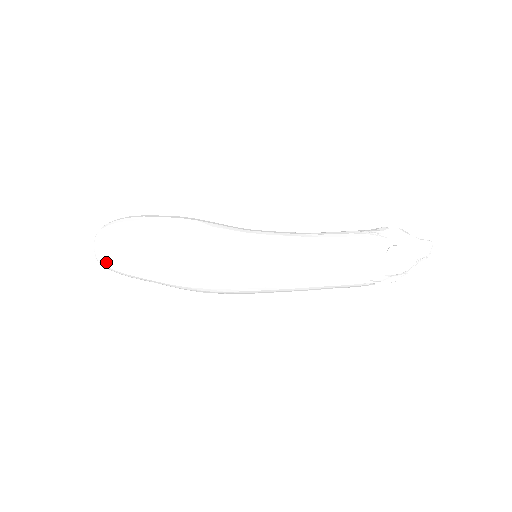
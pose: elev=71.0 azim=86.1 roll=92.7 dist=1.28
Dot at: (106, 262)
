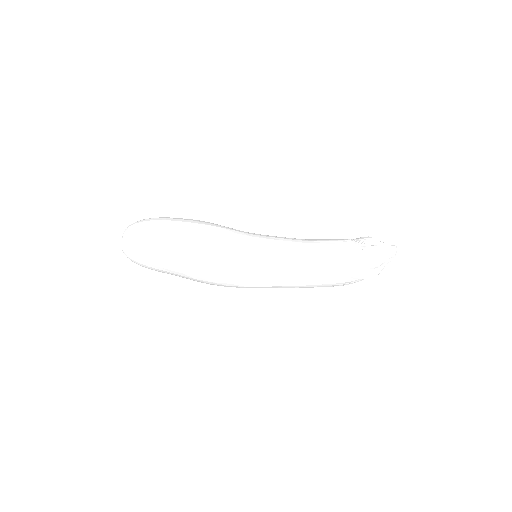
Dot at: (132, 249)
